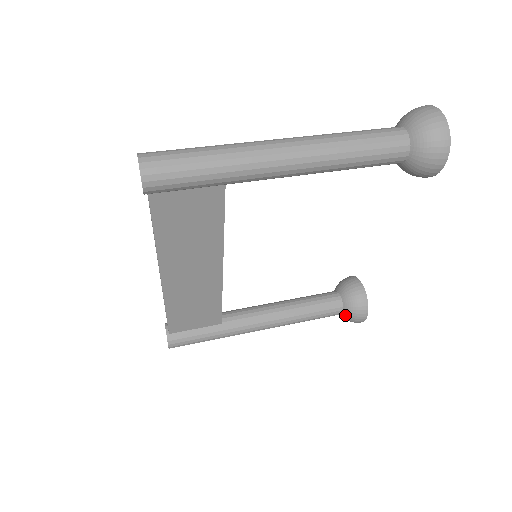
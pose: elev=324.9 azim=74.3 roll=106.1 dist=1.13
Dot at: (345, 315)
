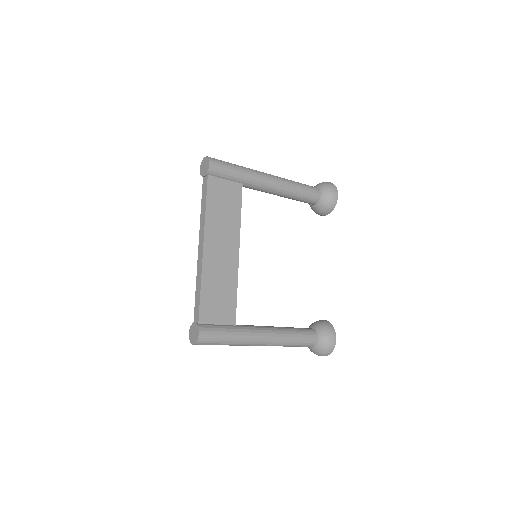
Dot at: (320, 339)
